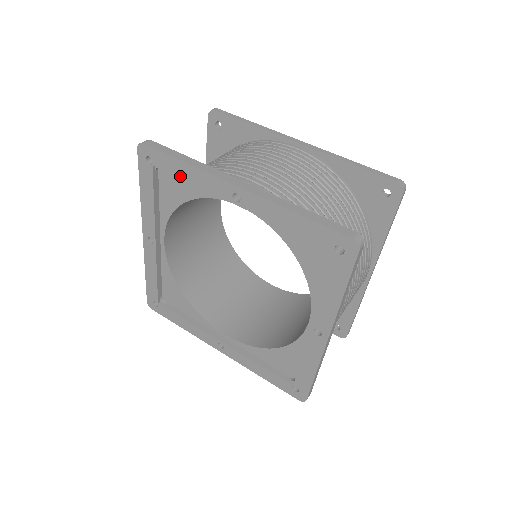
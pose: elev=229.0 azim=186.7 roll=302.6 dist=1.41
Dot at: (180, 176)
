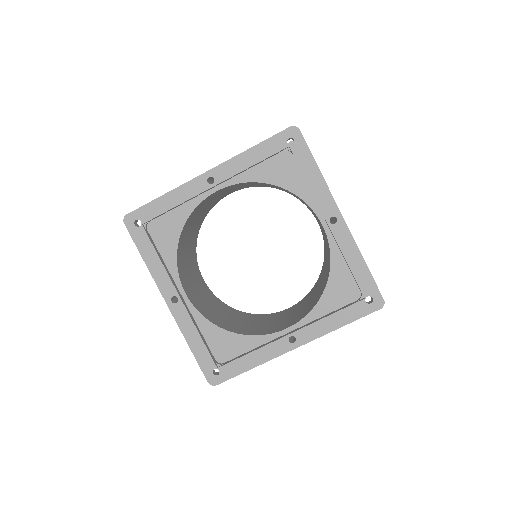
Dot at: (166, 209)
